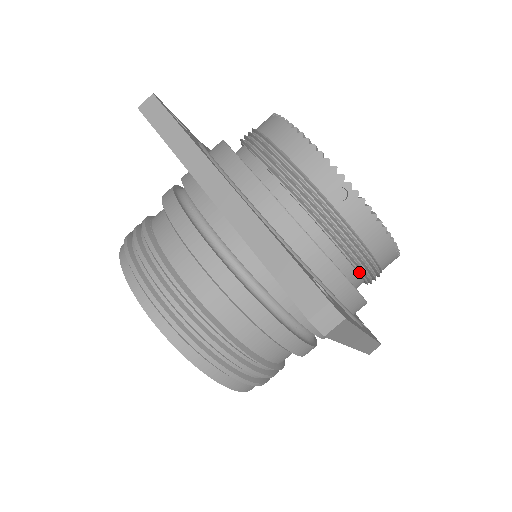
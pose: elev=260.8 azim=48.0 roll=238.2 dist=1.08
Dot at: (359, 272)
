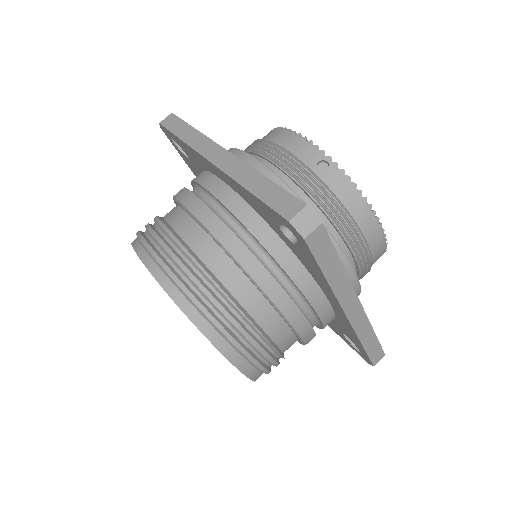
Dot at: (347, 242)
